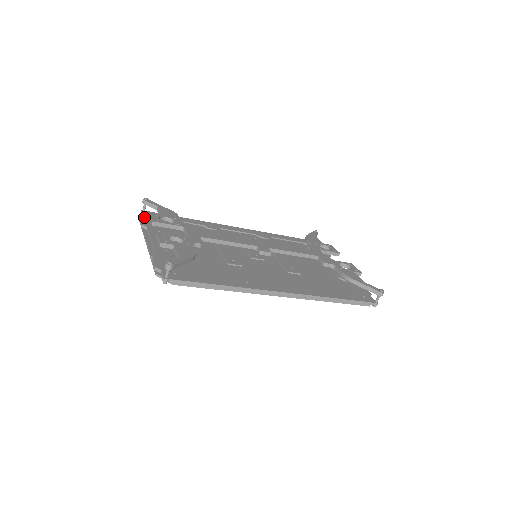
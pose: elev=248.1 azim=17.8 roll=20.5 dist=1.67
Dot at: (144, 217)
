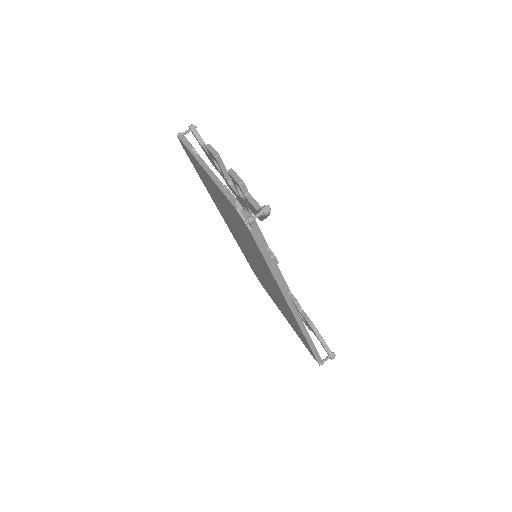
Dot at: occluded
